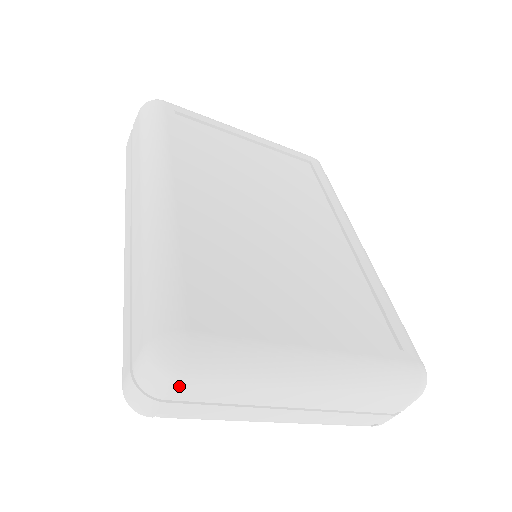
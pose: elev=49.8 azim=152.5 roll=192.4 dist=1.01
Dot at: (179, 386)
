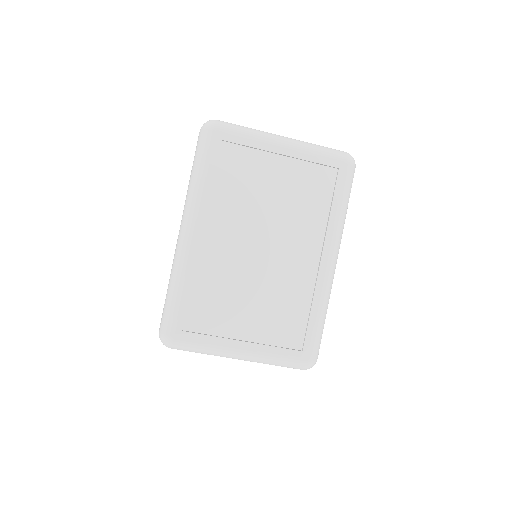
Dot at: occluded
